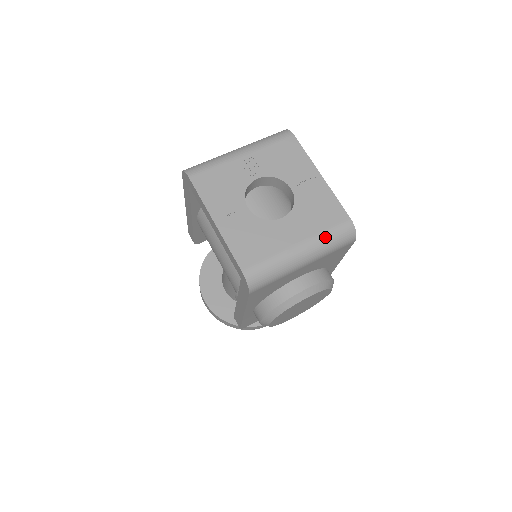
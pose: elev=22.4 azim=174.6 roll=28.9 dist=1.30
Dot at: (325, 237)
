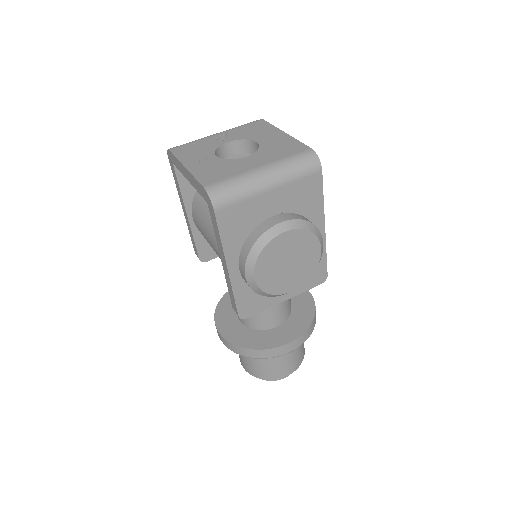
Dot at: (286, 161)
